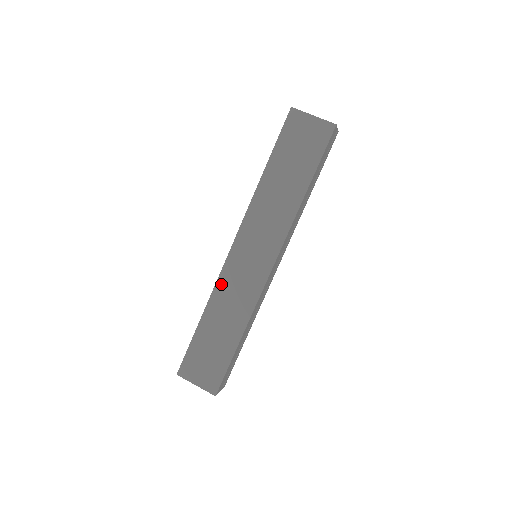
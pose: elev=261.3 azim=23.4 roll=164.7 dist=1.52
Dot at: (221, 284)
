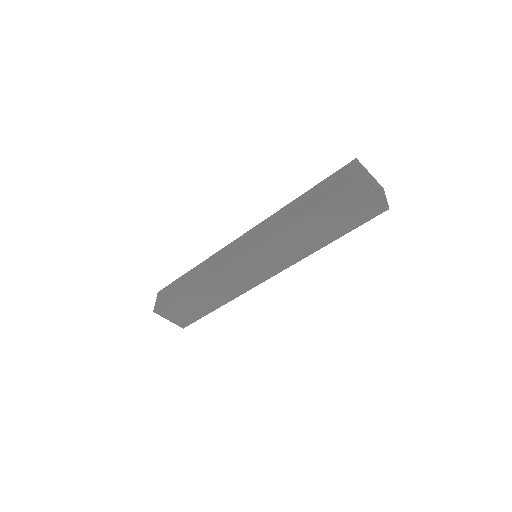
Dot at: (218, 275)
